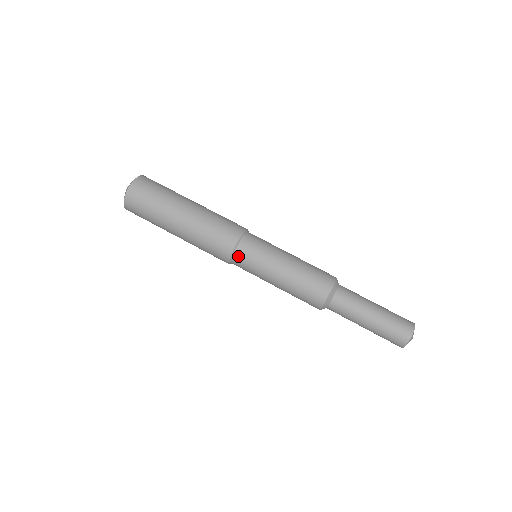
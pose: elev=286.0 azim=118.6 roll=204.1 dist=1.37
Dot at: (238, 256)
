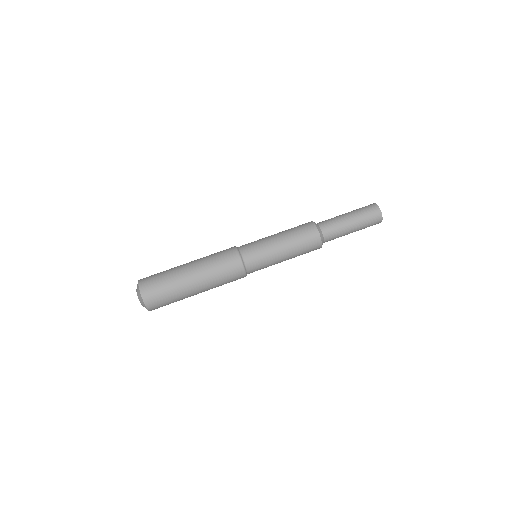
Dot at: (245, 253)
